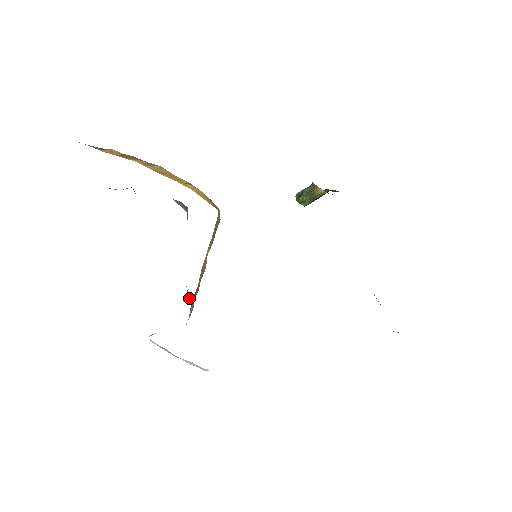
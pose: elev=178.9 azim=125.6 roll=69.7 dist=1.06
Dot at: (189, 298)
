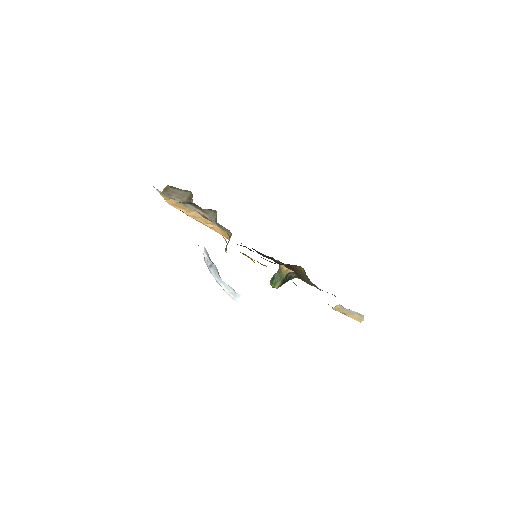
Dot at: (225, 239)
